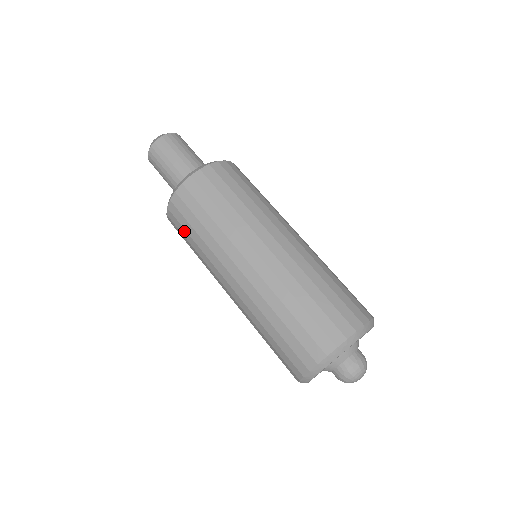
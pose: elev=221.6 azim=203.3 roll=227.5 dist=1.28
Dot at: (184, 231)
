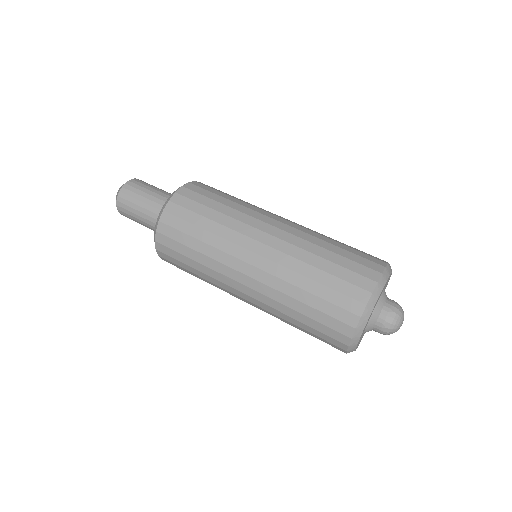
Dot at: (183, 236)
